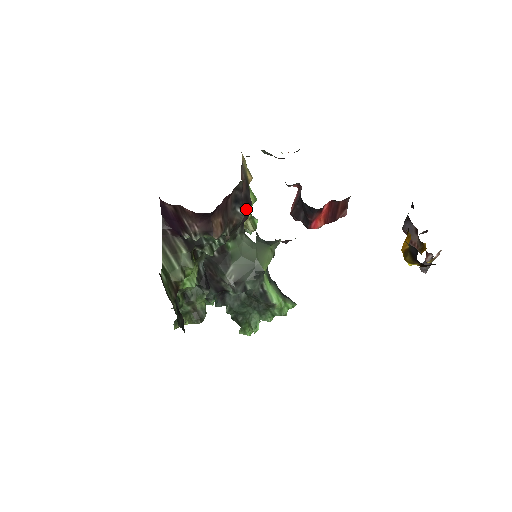
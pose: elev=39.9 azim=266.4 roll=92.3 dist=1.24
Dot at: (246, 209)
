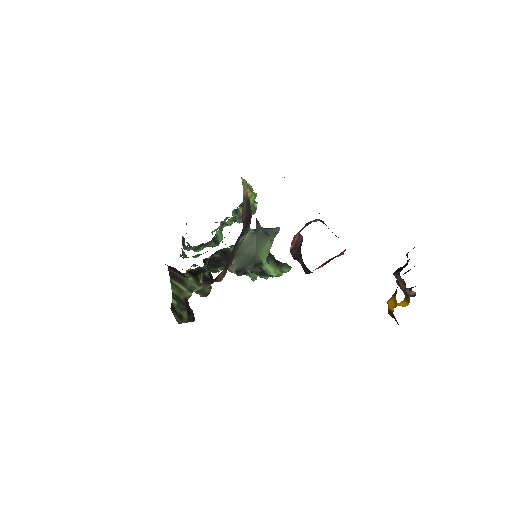
Dot at: (247, 228)
